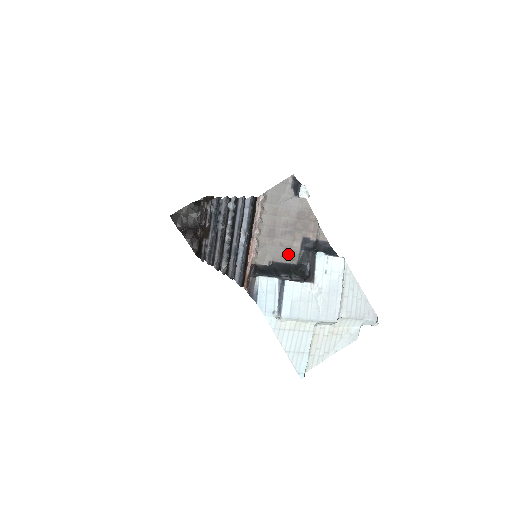
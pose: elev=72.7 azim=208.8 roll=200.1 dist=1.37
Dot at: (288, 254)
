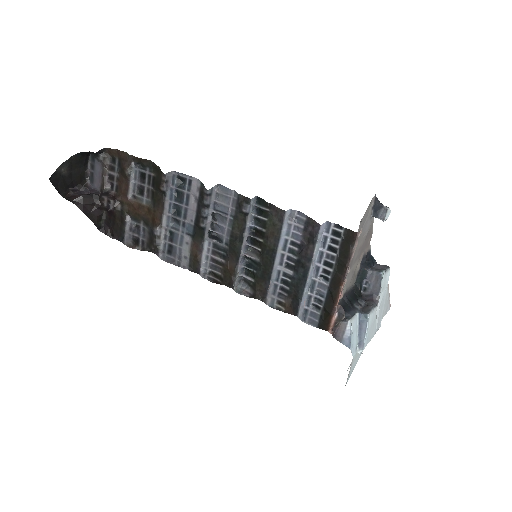
Dot at: (353, 278)
